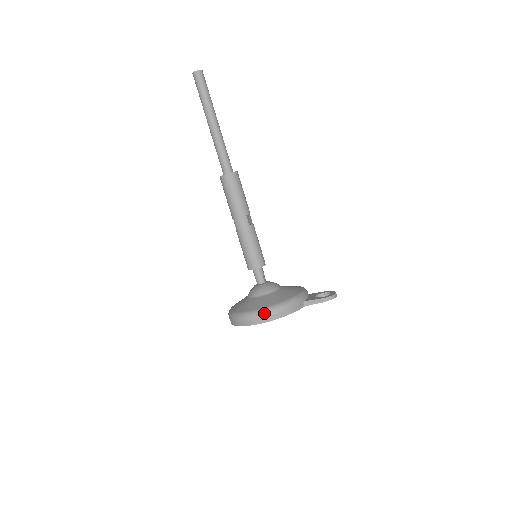
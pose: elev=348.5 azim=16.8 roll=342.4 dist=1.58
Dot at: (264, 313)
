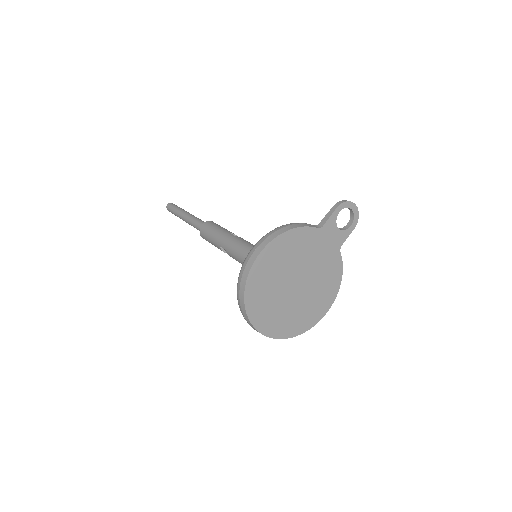
Dot at: (261, 239)
